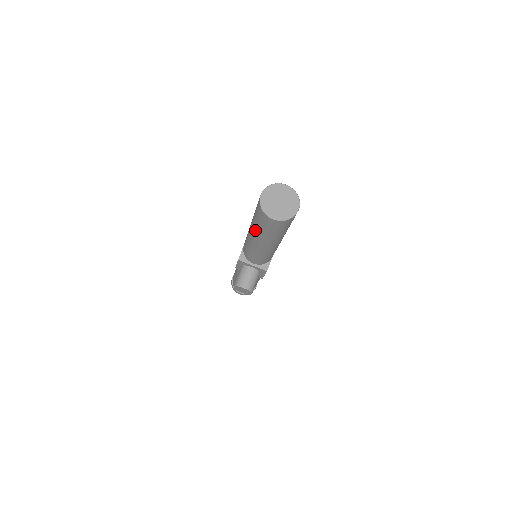
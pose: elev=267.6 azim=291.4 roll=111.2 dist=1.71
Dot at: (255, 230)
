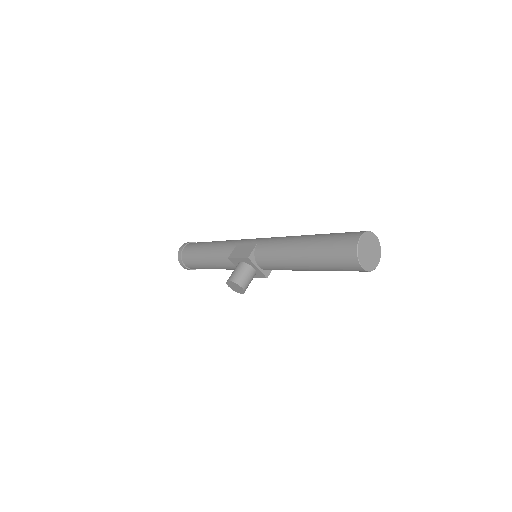
Dot at: (315, 256)
